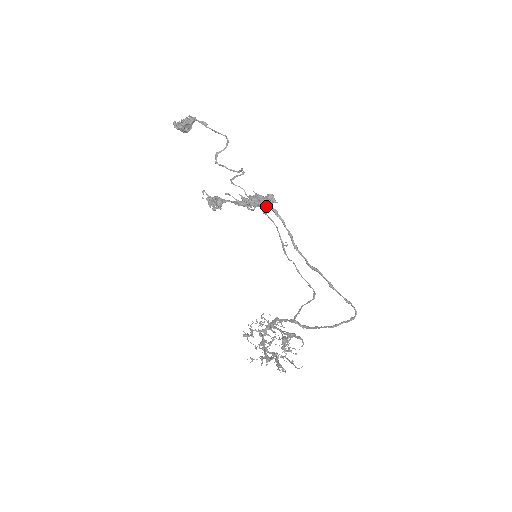
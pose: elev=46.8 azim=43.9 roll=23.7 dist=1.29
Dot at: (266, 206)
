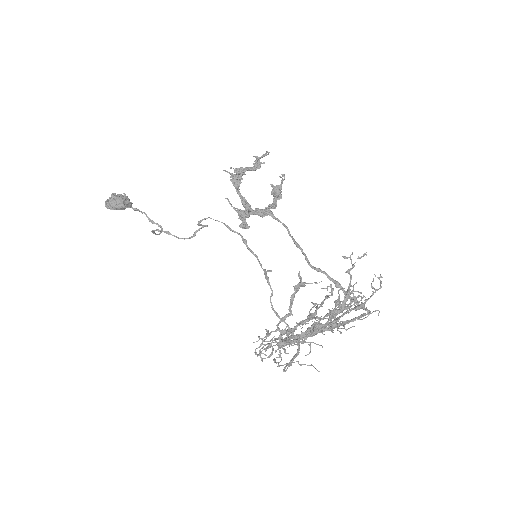
Dot at: (274, 204)
